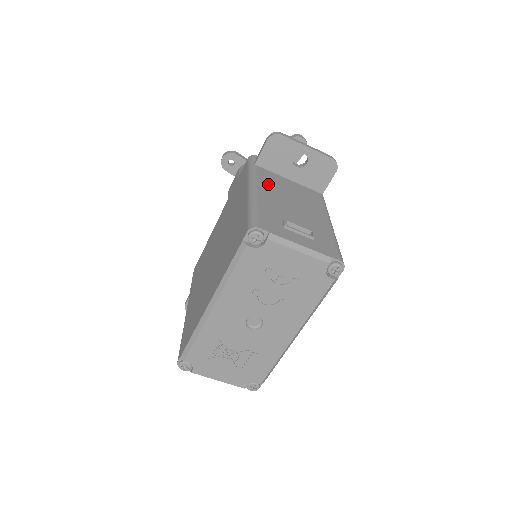
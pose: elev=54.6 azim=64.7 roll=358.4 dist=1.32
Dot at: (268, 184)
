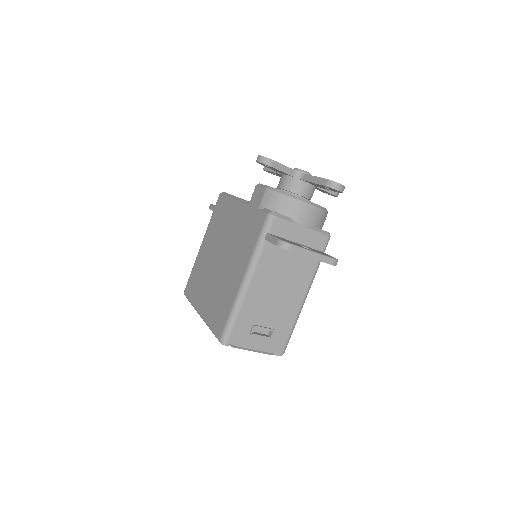
Dot at: (264, 272)
